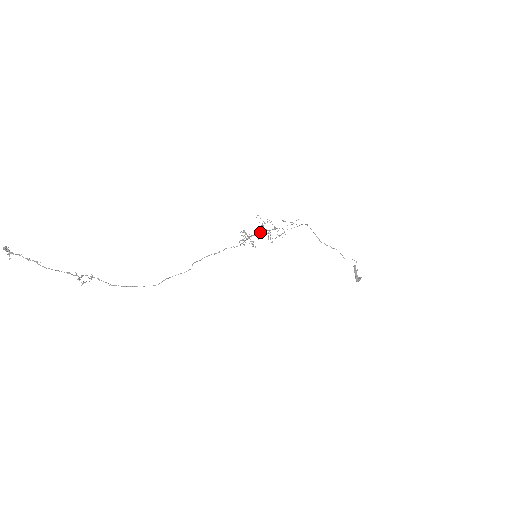
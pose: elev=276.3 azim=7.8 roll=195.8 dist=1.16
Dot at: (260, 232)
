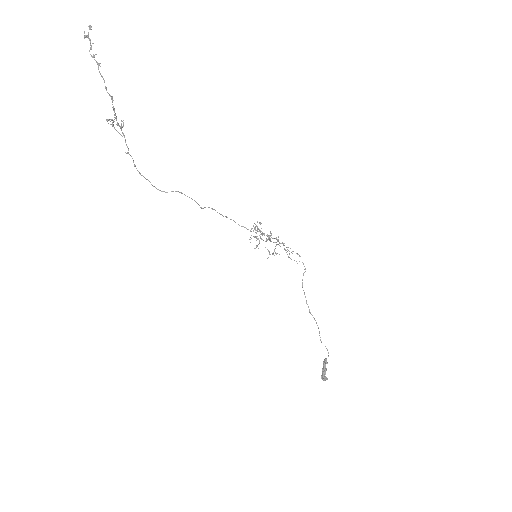
Dot at: (271, 234)
